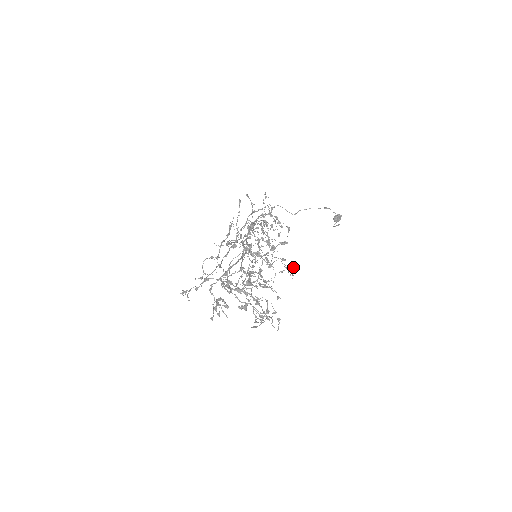
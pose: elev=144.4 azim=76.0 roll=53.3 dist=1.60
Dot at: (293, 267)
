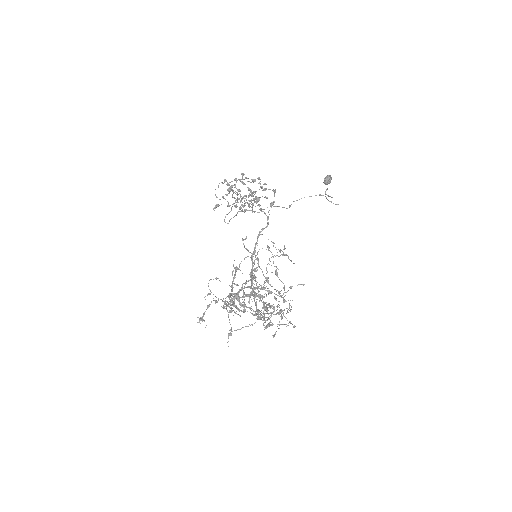
Dot at: (302, 284)
